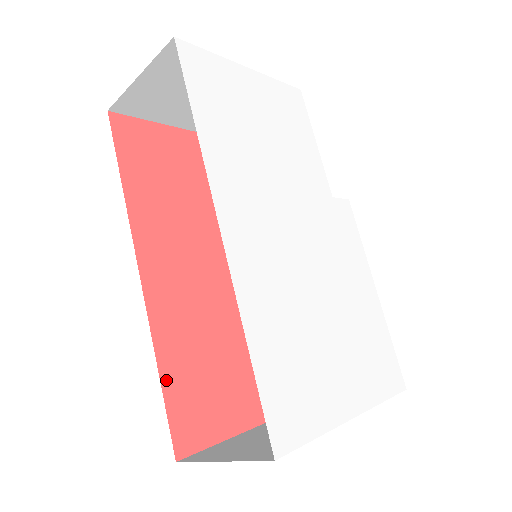
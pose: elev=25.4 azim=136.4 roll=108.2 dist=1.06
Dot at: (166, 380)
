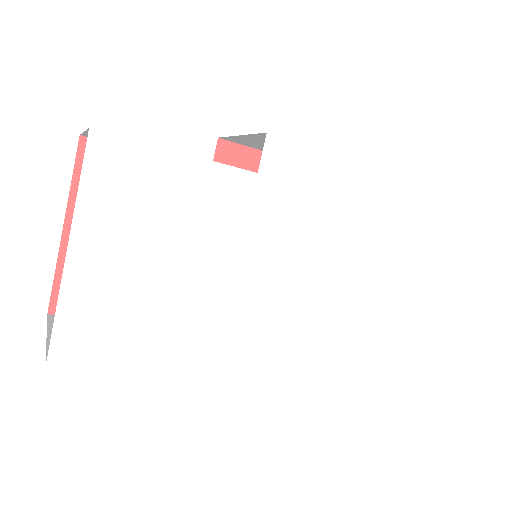
Dot at: occluded
